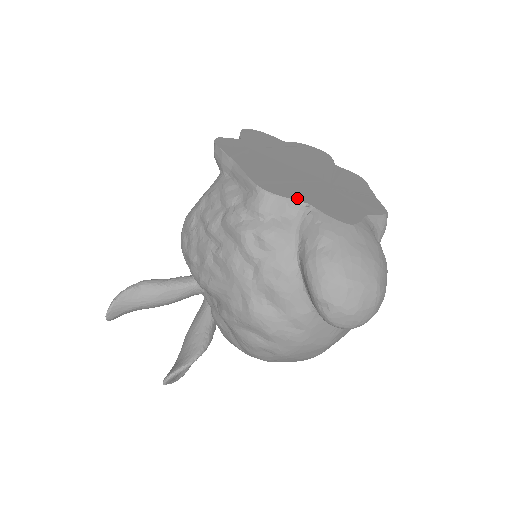
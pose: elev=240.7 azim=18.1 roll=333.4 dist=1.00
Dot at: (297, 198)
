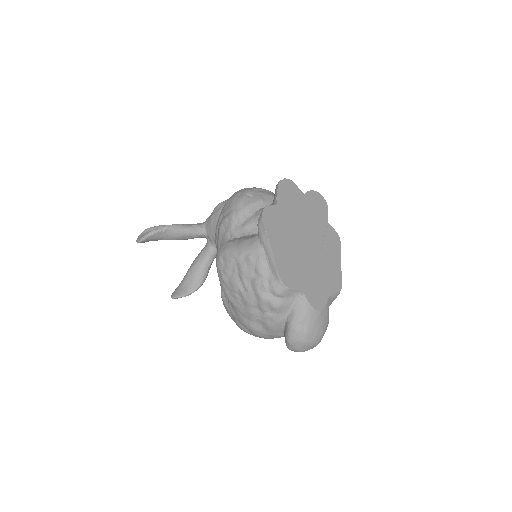
Dot at: (299, 288)
